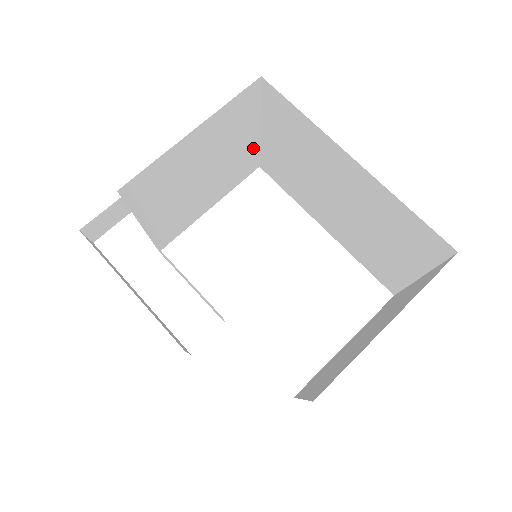
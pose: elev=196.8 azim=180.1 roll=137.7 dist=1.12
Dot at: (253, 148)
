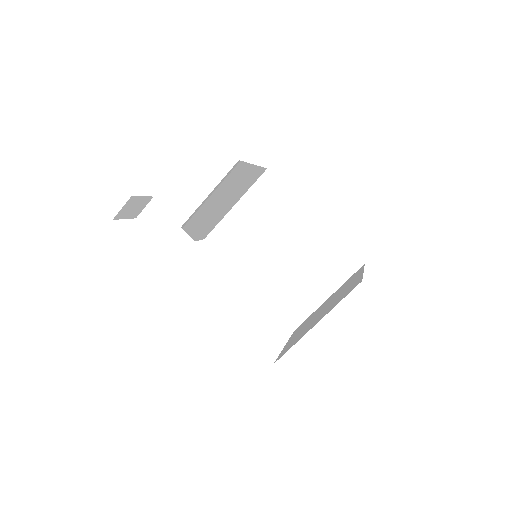
Dot at: (222, 217)
